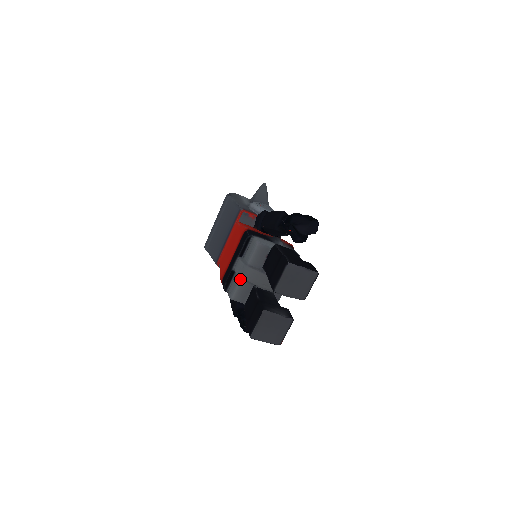
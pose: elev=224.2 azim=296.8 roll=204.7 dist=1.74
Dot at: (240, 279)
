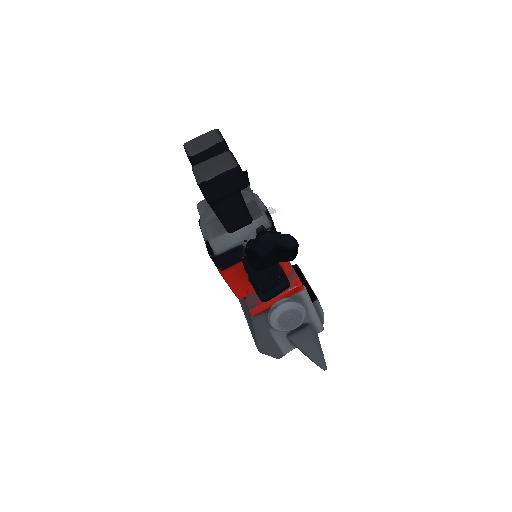
Dot at: (205, 226)
